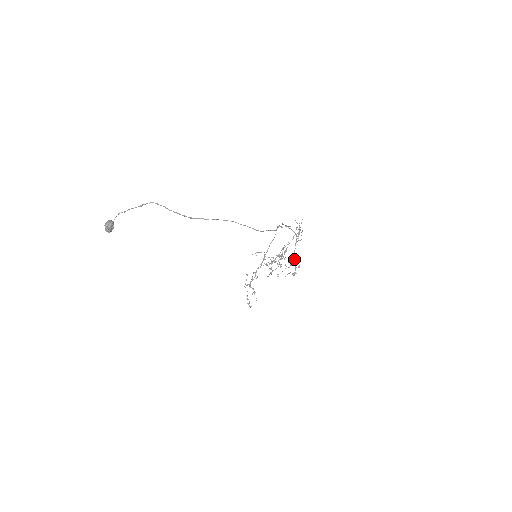
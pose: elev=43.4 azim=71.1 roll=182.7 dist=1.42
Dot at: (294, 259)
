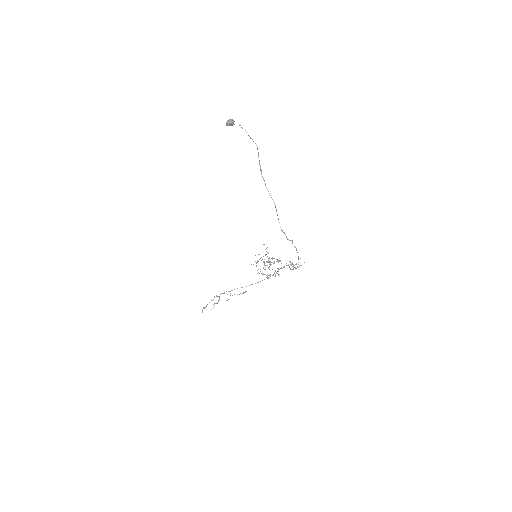
Dot at: (276, 273)
